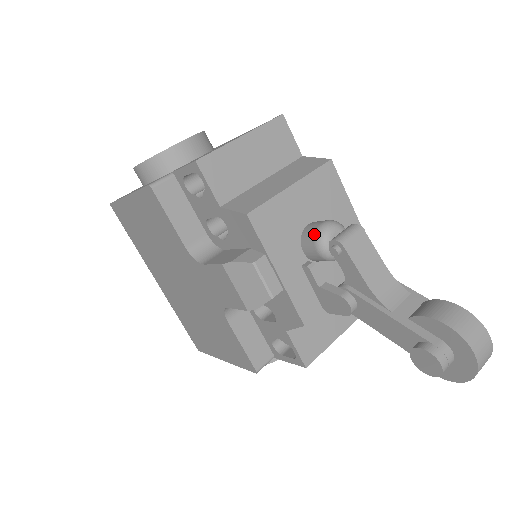
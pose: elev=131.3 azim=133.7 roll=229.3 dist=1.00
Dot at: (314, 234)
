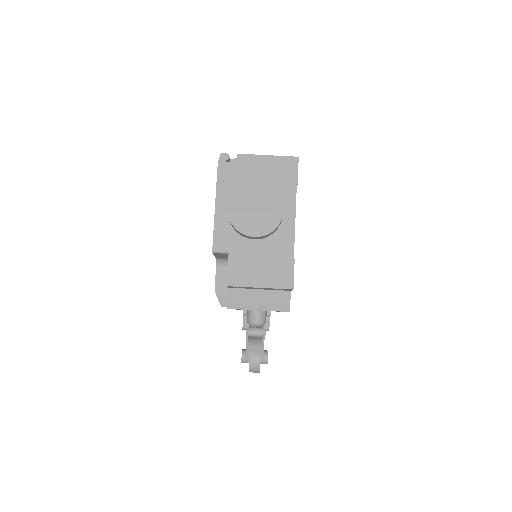
Dot at: (250, 320)
